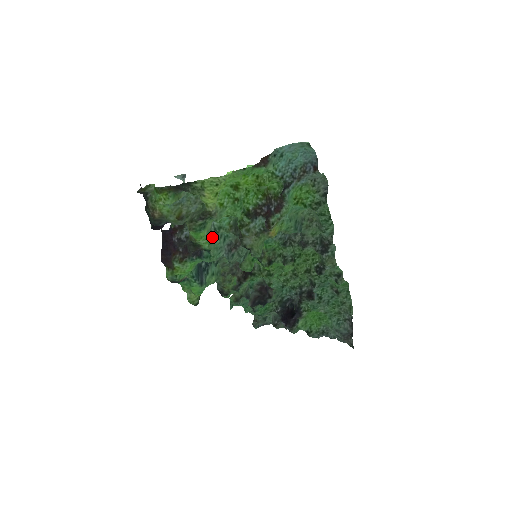
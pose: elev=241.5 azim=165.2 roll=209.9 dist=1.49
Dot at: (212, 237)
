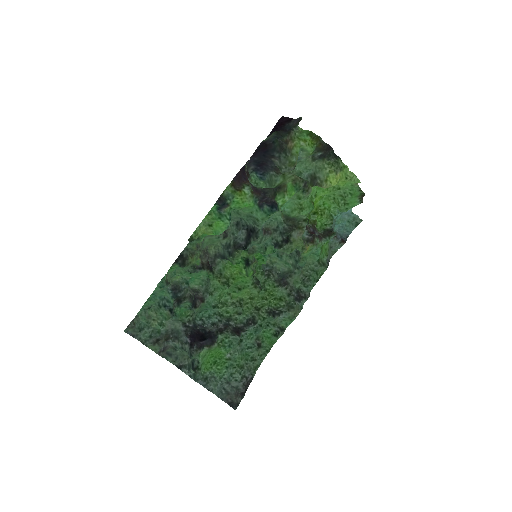
Dot at: occluded
